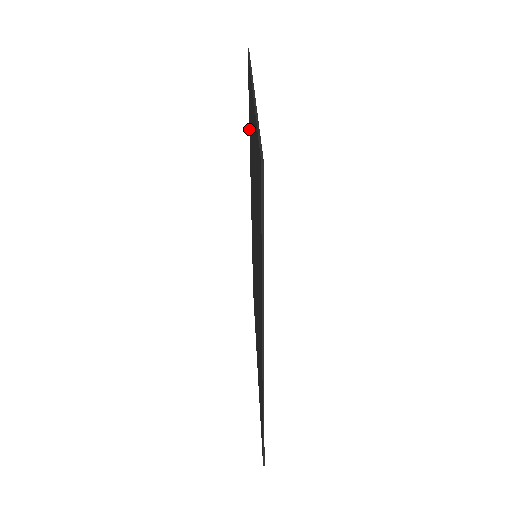
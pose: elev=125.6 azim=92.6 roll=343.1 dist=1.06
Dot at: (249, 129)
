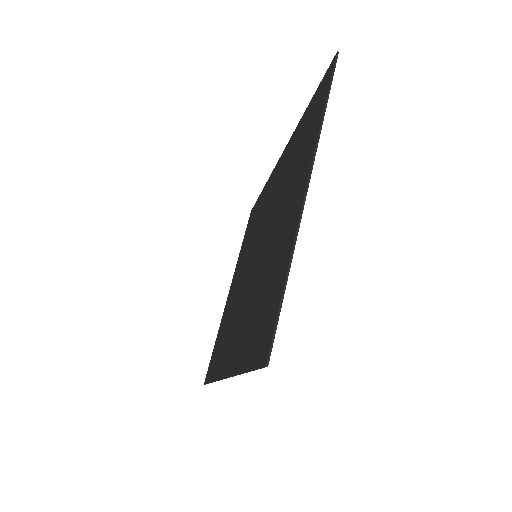
Dot at: (303, 115)
